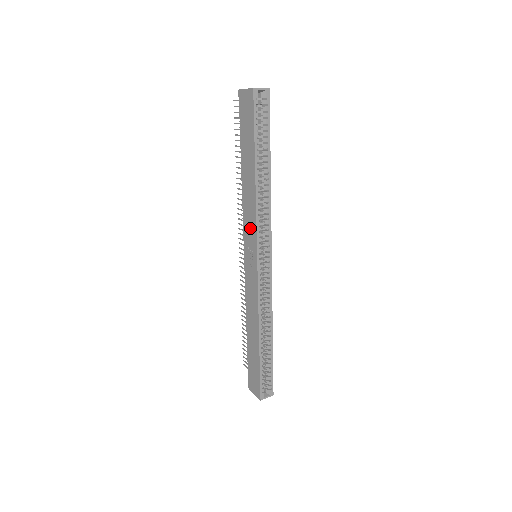
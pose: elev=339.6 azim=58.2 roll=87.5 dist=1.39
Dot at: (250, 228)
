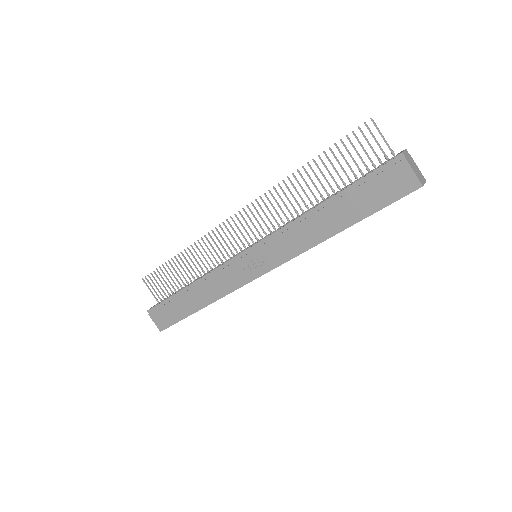
Dot at: (281, 250)
